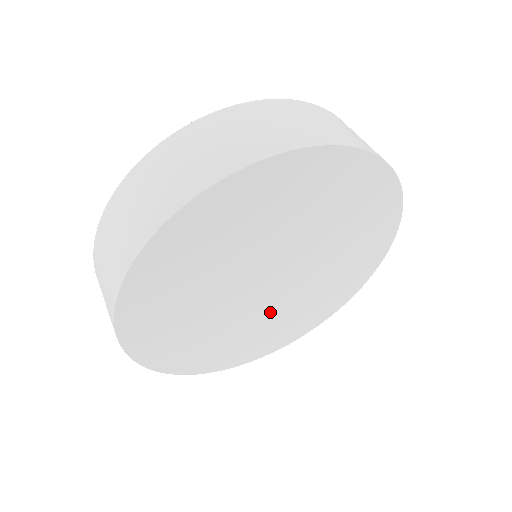
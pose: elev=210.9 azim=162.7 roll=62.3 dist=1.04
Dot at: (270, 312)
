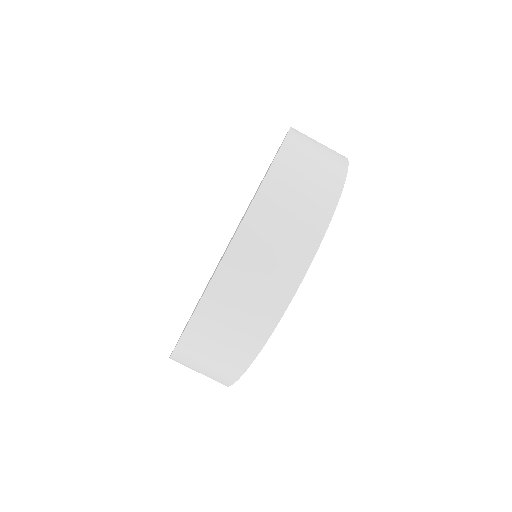
Dot at: occluded
